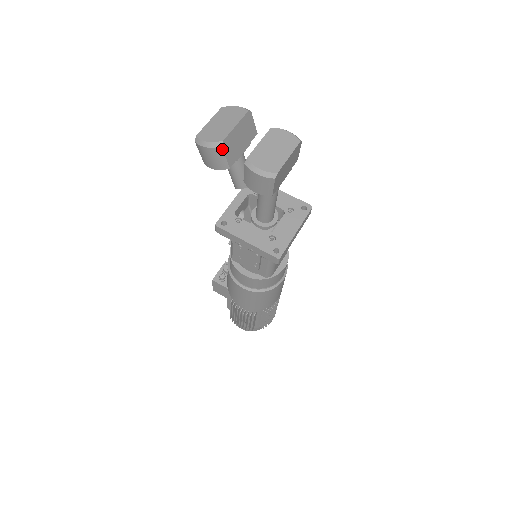
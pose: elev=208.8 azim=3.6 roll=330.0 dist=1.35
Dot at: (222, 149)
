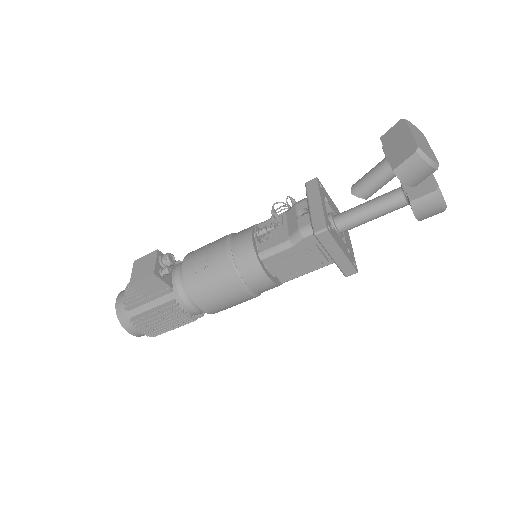
Dot at: occluded
